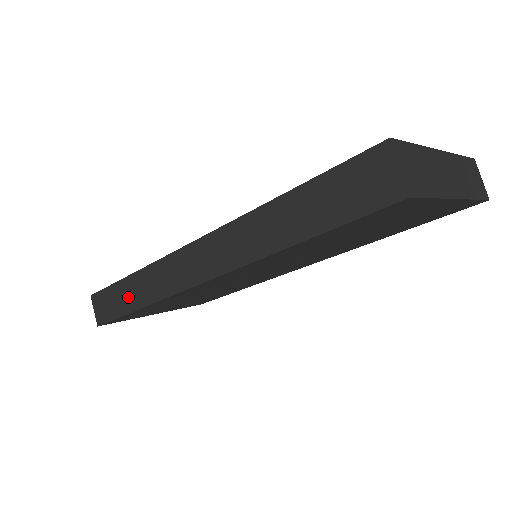
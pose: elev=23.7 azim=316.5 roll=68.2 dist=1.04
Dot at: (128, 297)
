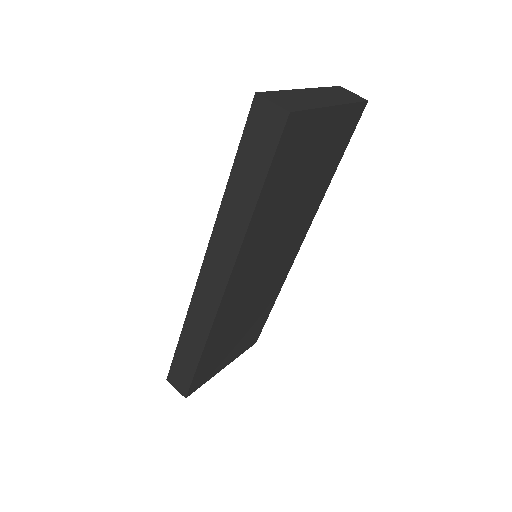
Dot at: (190, 352)
